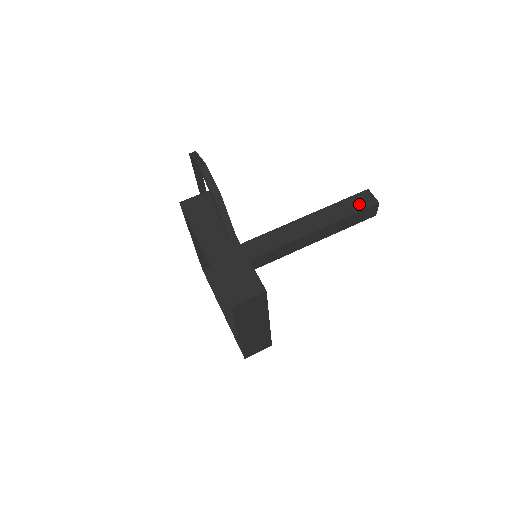
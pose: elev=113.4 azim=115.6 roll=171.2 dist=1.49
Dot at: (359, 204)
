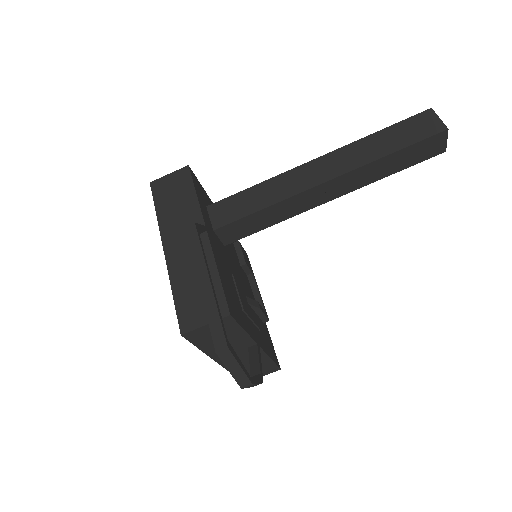
Dot at: (419, 155)
